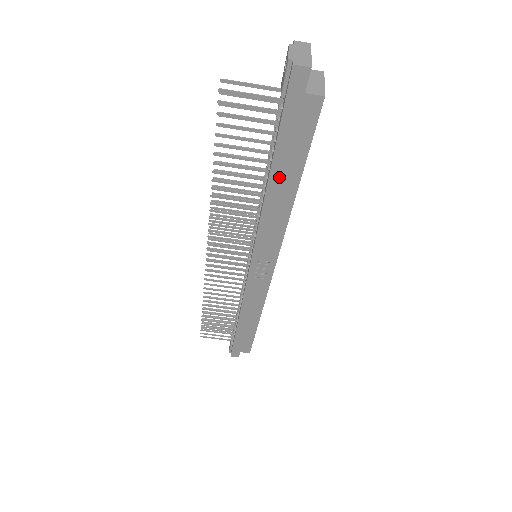
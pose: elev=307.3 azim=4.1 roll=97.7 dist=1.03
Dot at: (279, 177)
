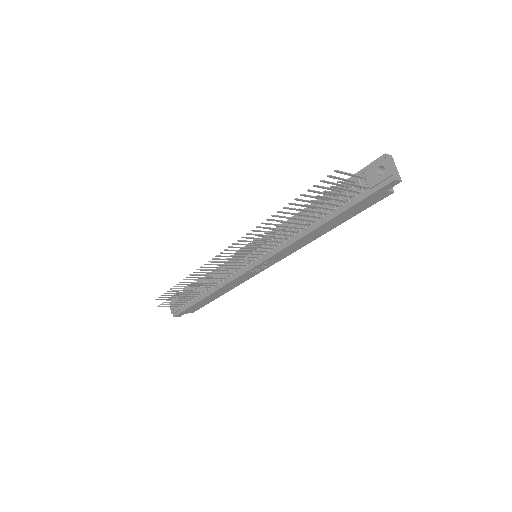
Dot at: (330, 224)
